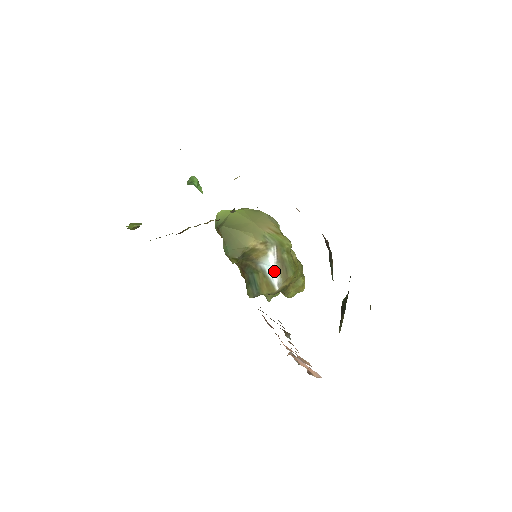
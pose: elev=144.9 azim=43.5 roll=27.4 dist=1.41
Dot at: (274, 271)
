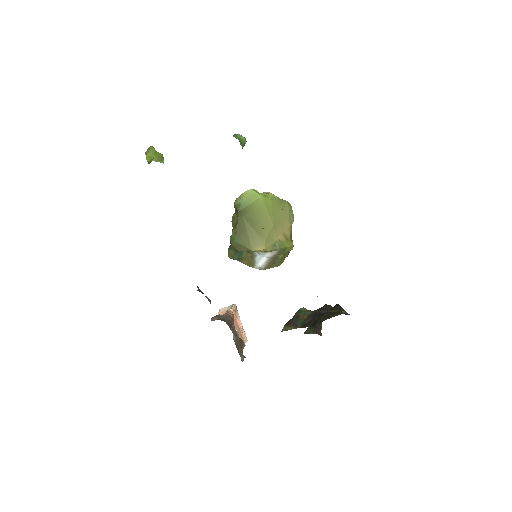
Dot at: (263, 261)
